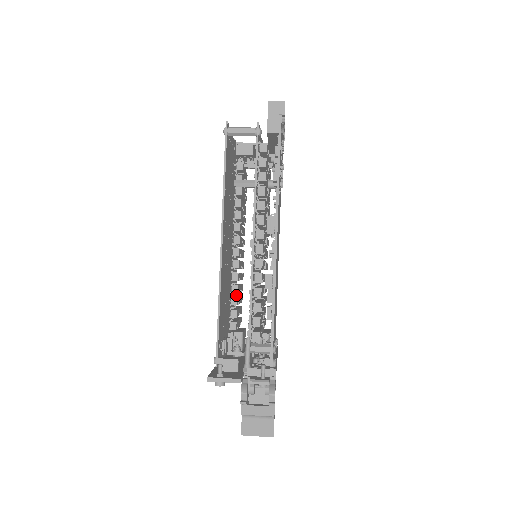
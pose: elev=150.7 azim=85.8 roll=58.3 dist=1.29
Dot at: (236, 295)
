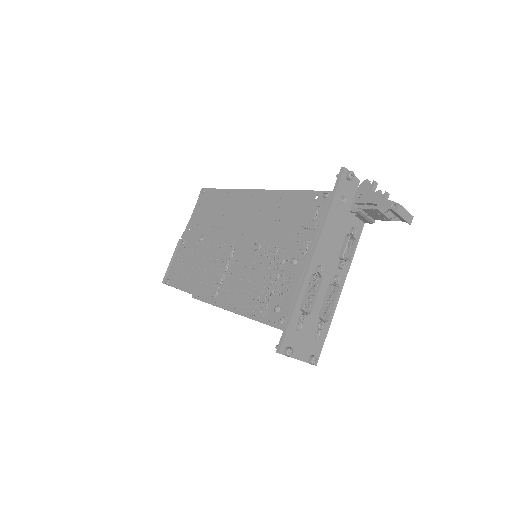
Dot at: (254, 291)
